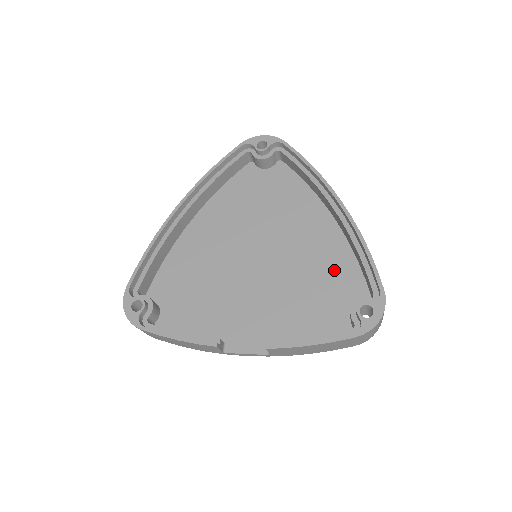
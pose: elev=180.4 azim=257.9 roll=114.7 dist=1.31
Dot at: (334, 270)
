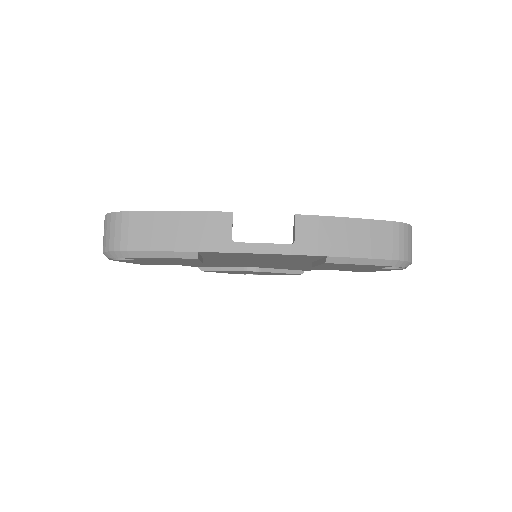
Dot at: occluded
